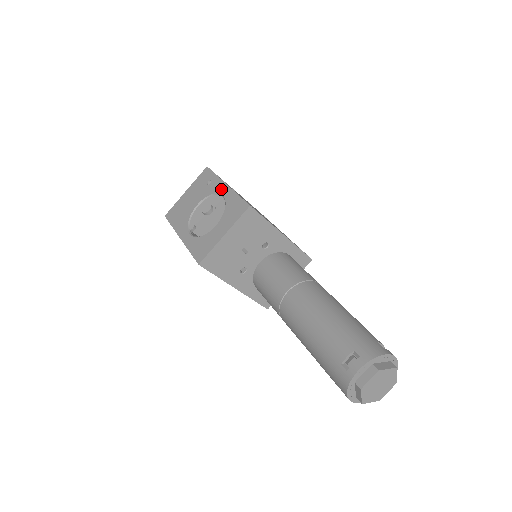
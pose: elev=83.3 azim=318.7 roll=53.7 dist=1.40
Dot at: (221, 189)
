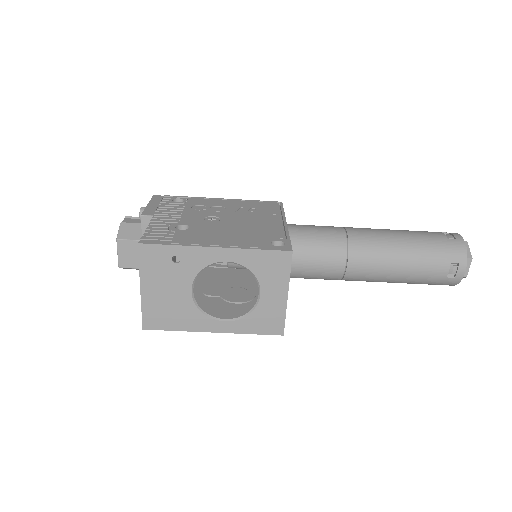
Dot at: (214, 257)
